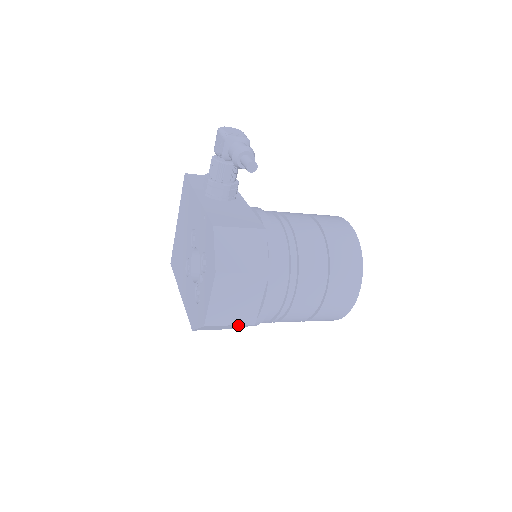
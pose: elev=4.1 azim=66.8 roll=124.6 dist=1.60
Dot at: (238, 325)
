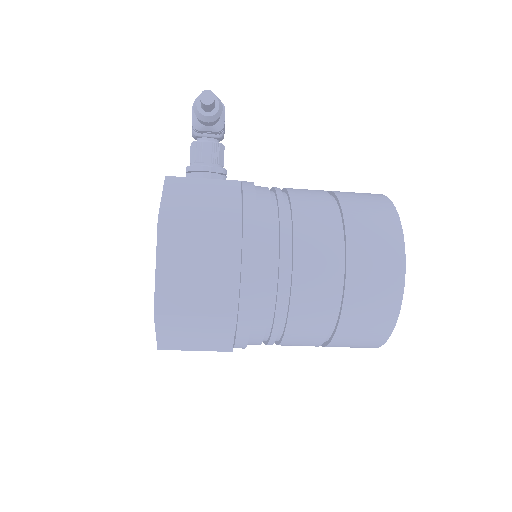
Dot at: (211, 319)
